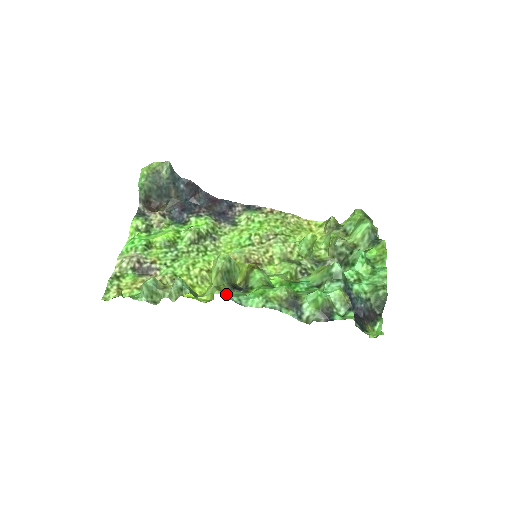
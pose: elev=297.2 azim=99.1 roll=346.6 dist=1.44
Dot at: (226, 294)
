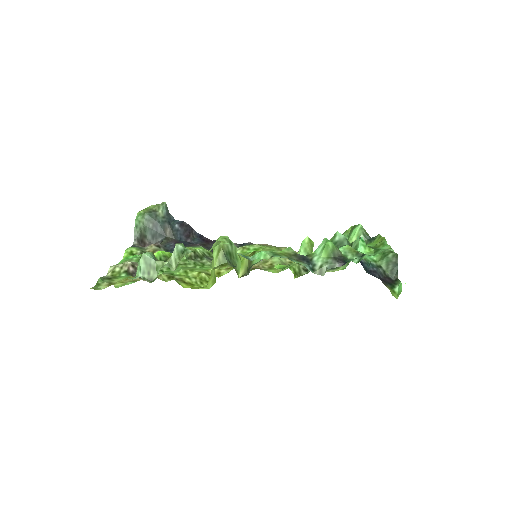
Dot at: occluded
